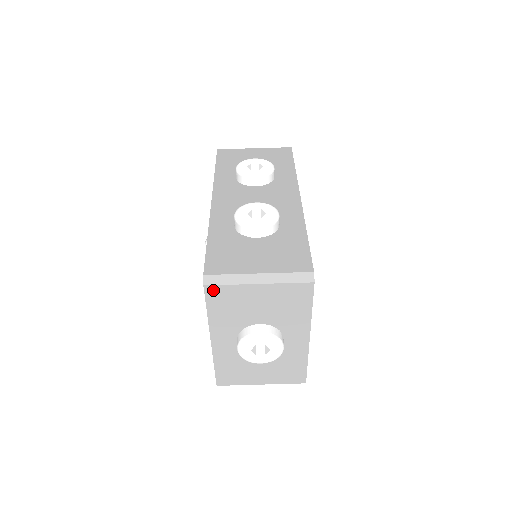
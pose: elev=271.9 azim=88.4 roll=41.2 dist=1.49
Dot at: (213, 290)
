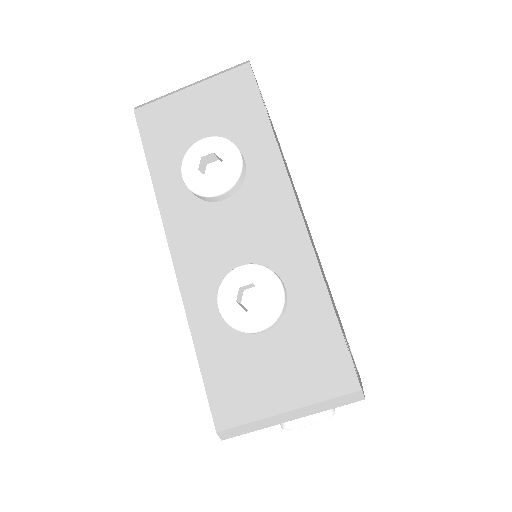
Dot at: (235, 435)
